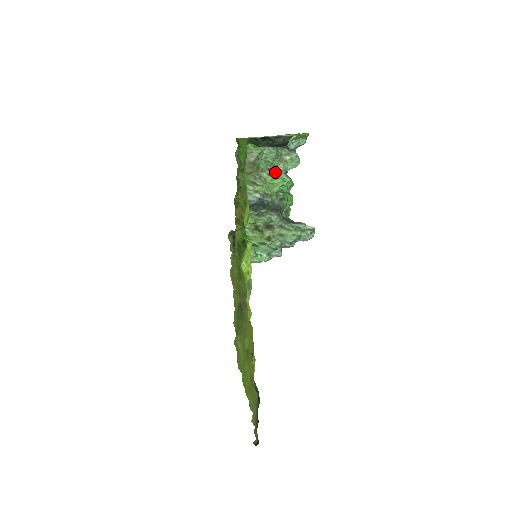
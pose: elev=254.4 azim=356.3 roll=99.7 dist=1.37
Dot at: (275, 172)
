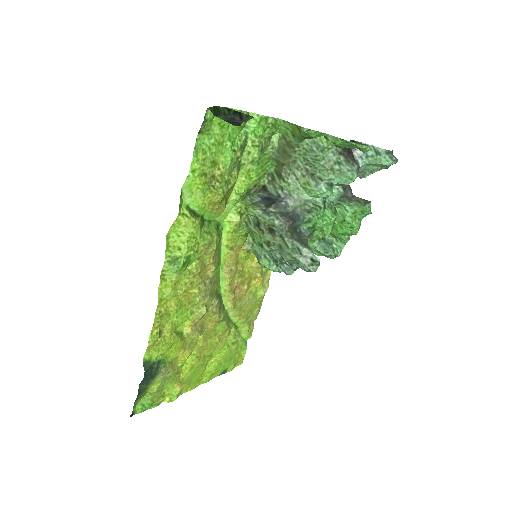
Dot at: (316, 177)
